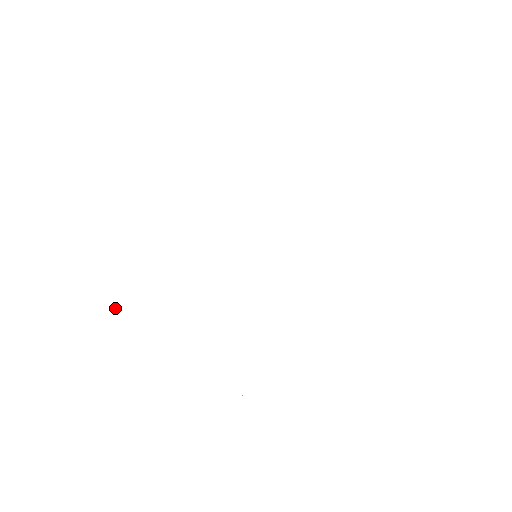
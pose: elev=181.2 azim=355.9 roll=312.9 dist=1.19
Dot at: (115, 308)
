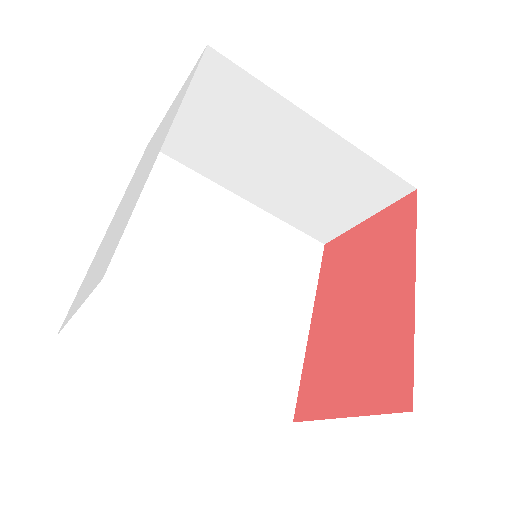
Dot at: occluded
